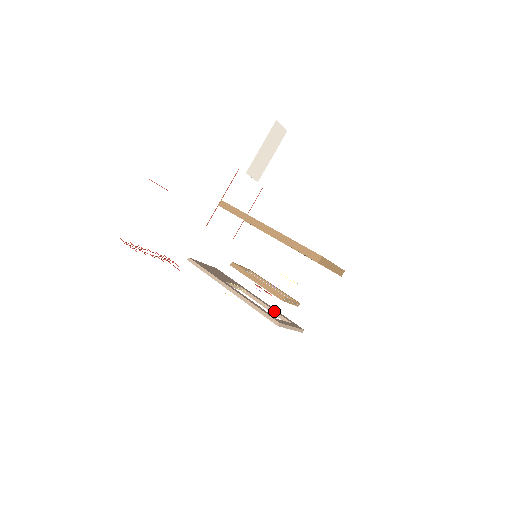
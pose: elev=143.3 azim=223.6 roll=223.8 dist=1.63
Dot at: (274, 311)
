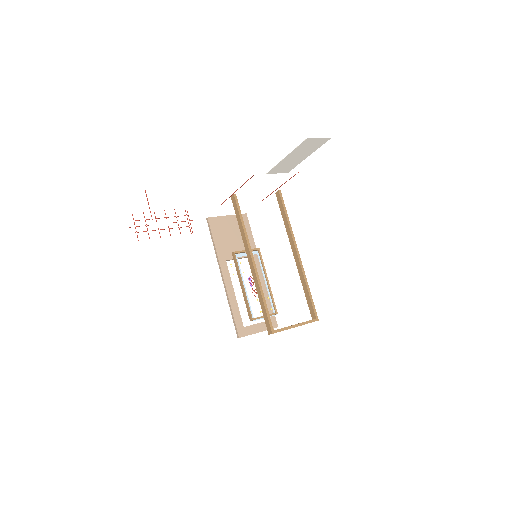
Dot at: occluded
